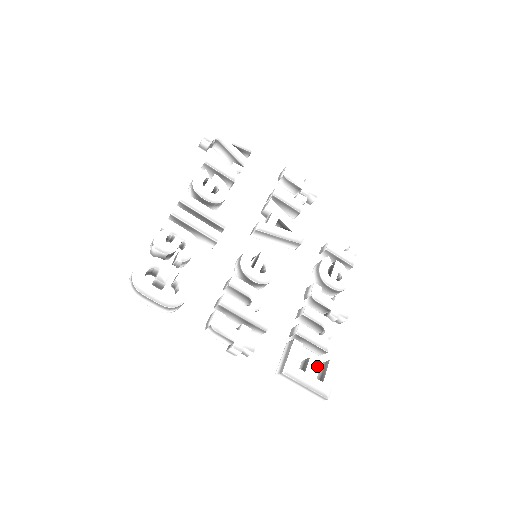
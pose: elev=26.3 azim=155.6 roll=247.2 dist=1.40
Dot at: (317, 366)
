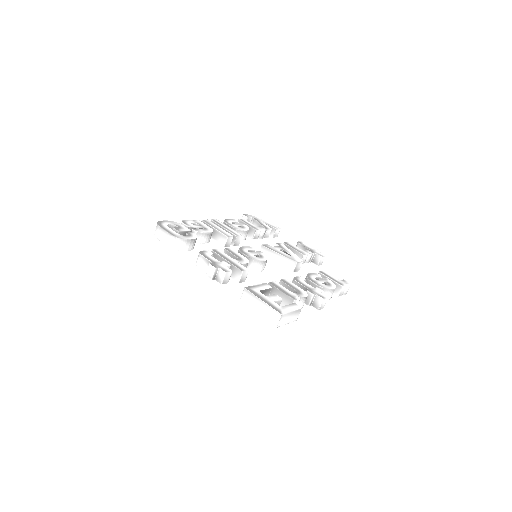
Dot at: (280, 299)
